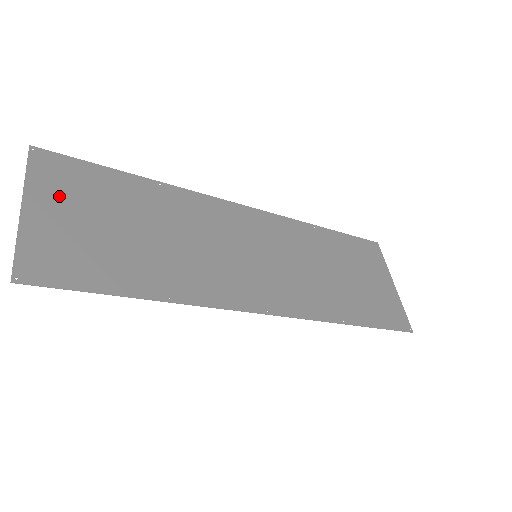
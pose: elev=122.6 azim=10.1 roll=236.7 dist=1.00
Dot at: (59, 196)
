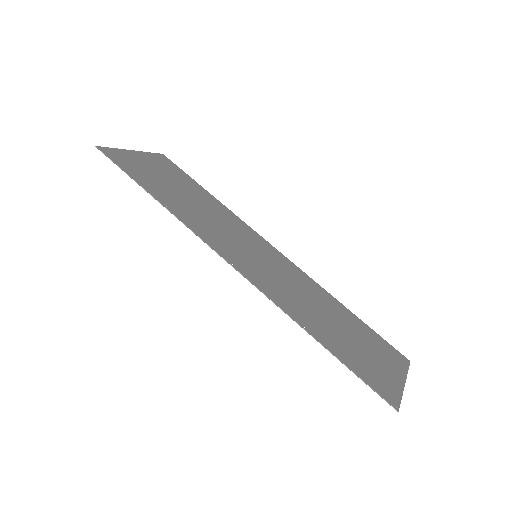
Dot at: (155, 163)
